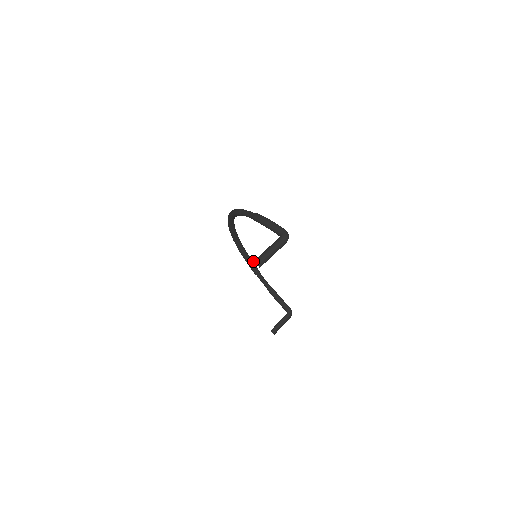
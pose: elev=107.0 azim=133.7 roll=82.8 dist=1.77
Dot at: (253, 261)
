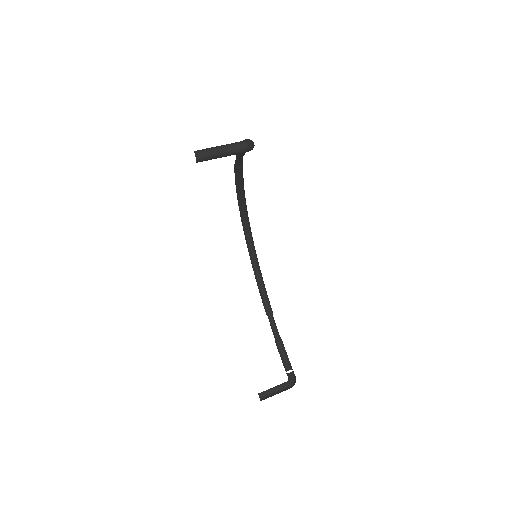
Dot at: occluded
